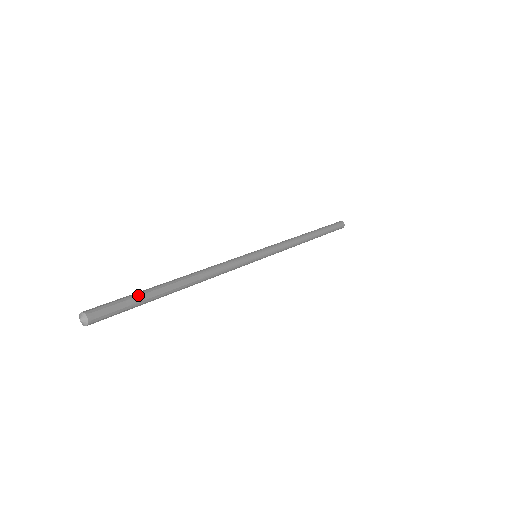
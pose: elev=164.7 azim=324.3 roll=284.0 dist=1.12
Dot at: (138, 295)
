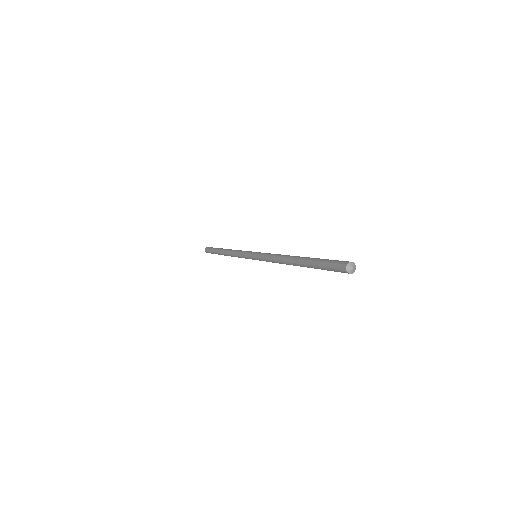
Dot at: occluded
